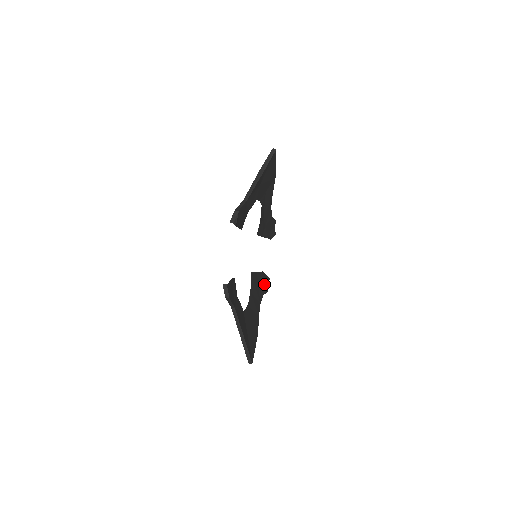
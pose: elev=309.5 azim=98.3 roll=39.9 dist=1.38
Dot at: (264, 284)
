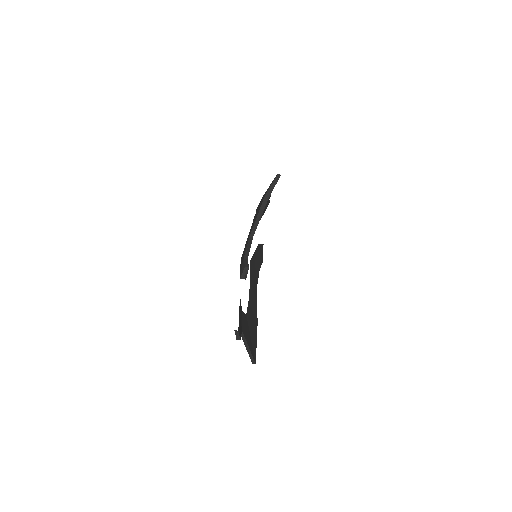
Dot at: (259, 258)
